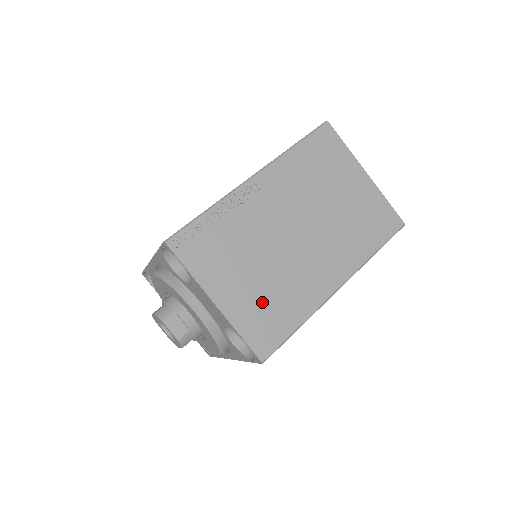
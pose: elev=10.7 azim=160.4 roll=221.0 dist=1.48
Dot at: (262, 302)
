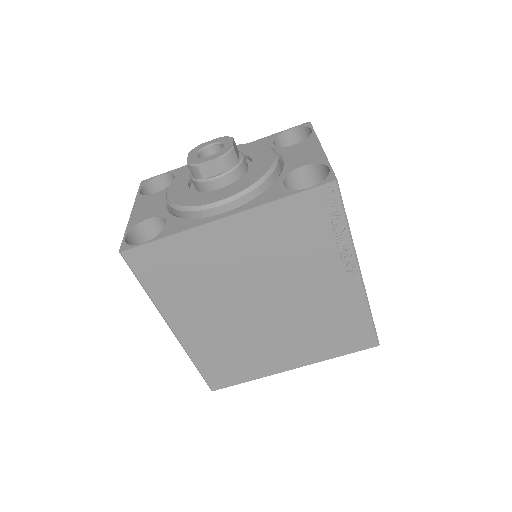
Dot at: occluded
